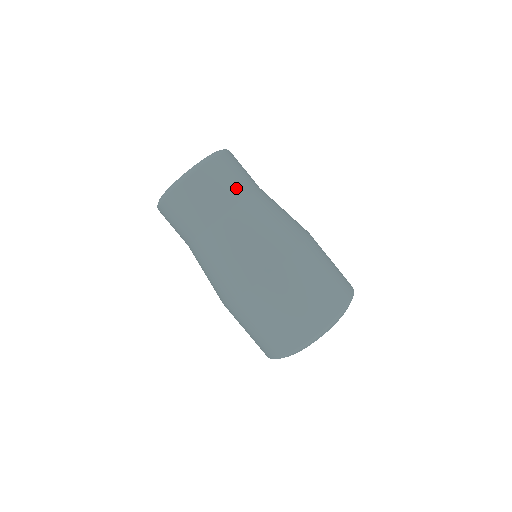
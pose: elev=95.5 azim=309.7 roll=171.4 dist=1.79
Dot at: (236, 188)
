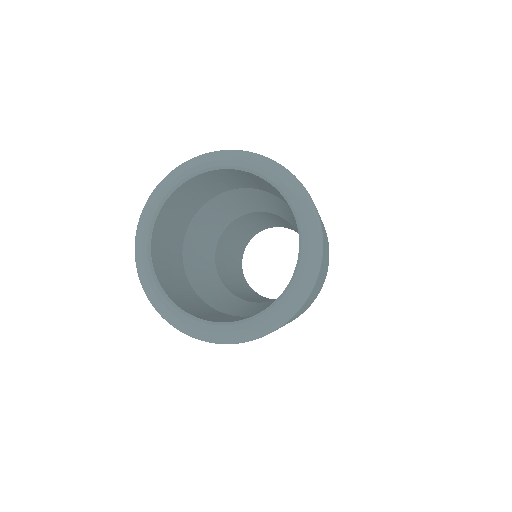
Dot at: occluded
